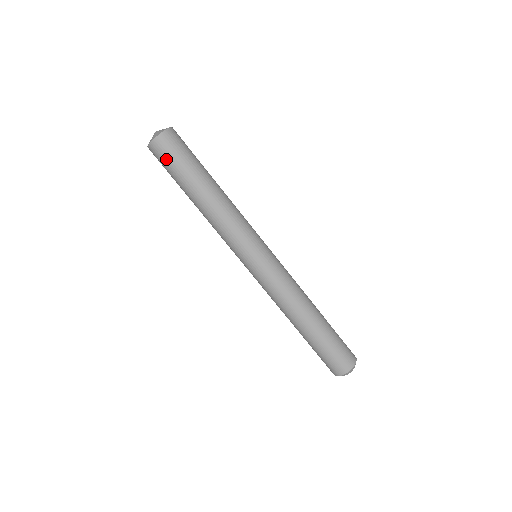
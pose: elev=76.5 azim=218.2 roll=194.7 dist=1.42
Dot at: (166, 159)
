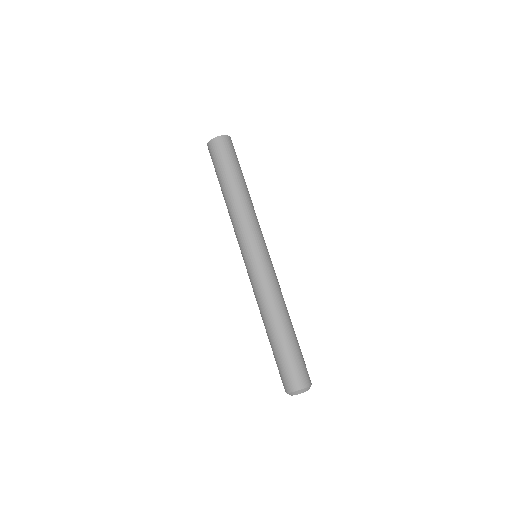
Dot at: (224, 152)
